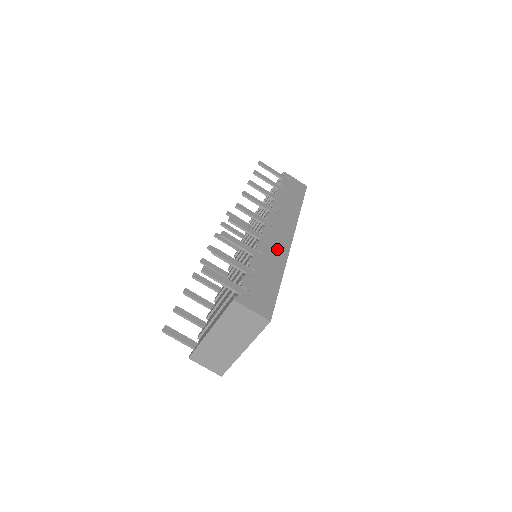
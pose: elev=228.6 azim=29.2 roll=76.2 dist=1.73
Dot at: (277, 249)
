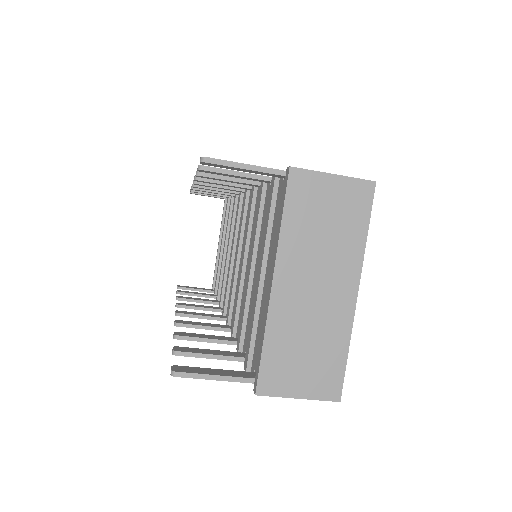
Dot at: occluded
